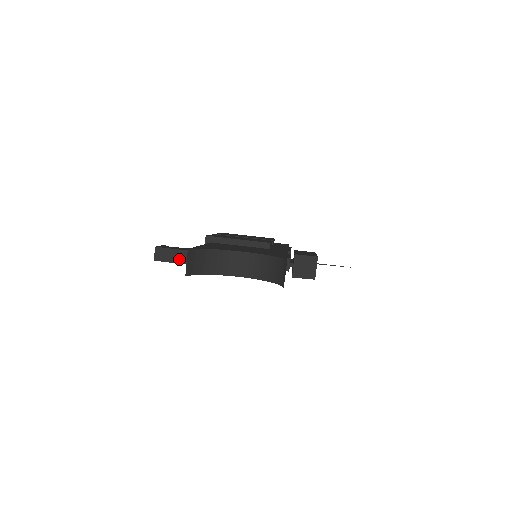
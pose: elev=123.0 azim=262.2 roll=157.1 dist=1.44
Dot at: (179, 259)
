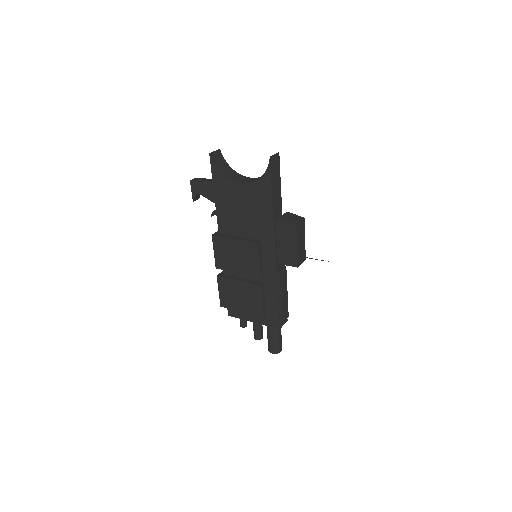
Dot at: (207, 181)
